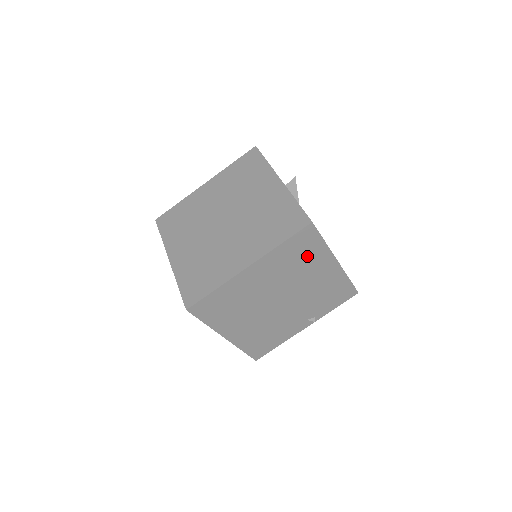
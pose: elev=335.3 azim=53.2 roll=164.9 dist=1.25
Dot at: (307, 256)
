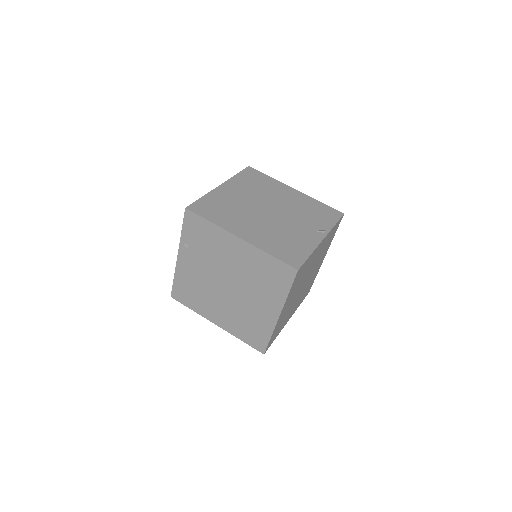
Dot at: (264, 184)
